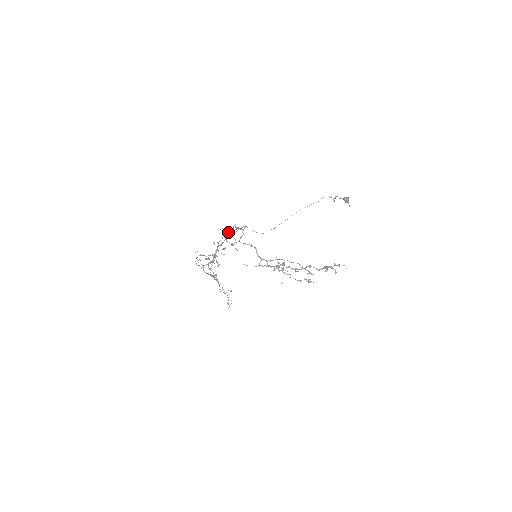
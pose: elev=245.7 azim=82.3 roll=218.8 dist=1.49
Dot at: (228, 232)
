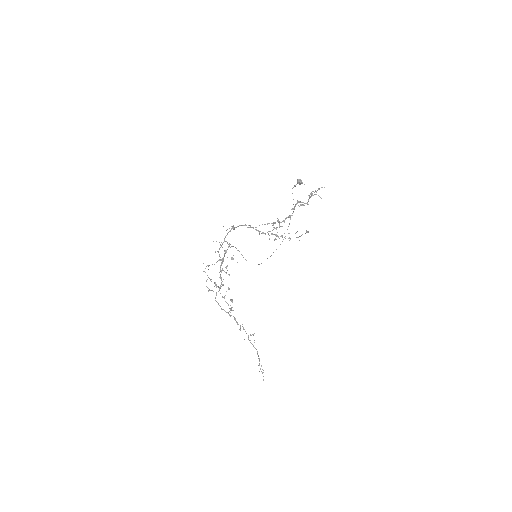
Dot at: (222, 243)
